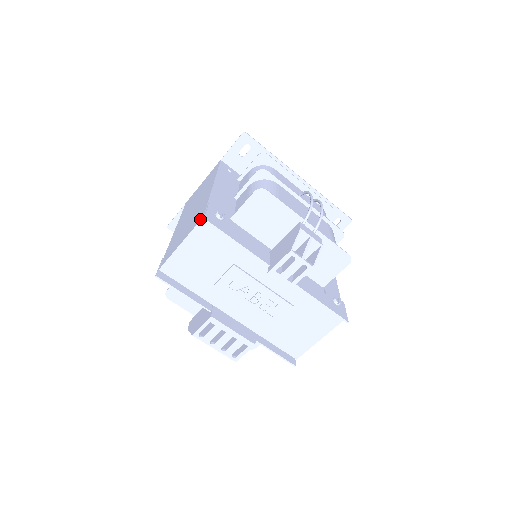
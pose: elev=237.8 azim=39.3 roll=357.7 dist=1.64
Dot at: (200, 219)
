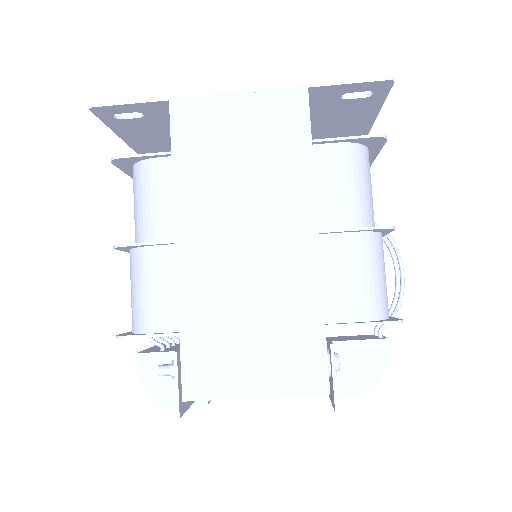
Dot at: (320, 391)
